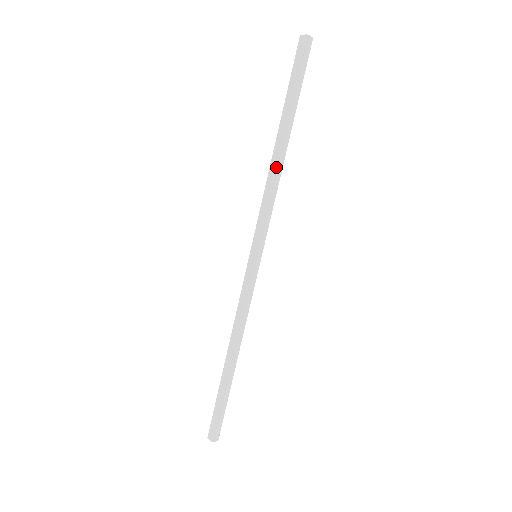
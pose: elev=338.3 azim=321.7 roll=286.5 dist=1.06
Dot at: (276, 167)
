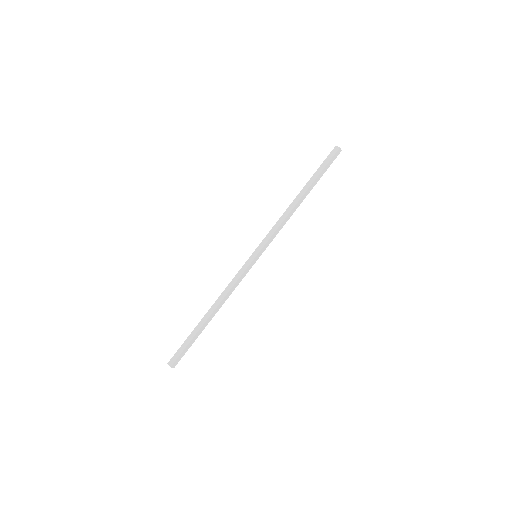
Dot at: (292, 209)
